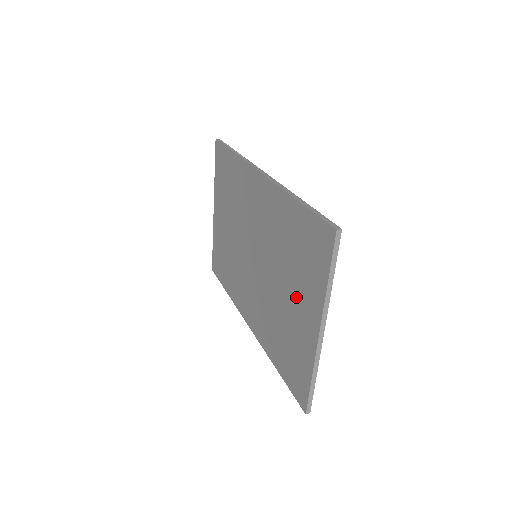
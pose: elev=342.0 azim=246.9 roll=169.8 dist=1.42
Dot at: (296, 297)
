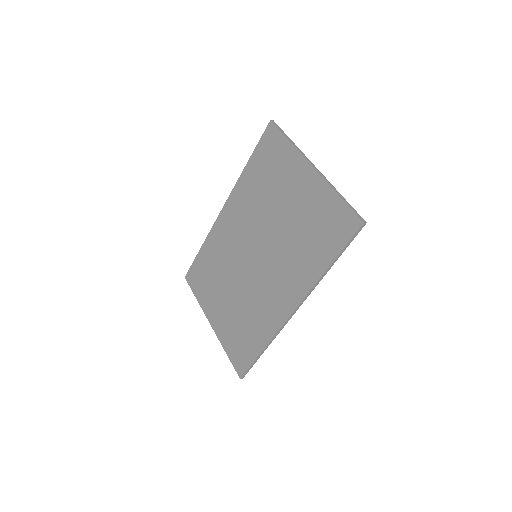
Dot at: (289, 192)
